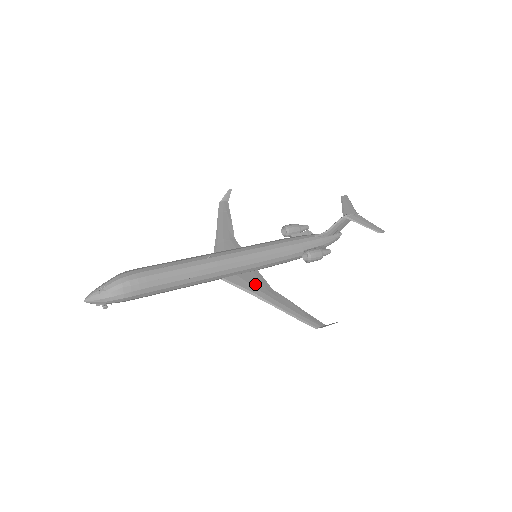
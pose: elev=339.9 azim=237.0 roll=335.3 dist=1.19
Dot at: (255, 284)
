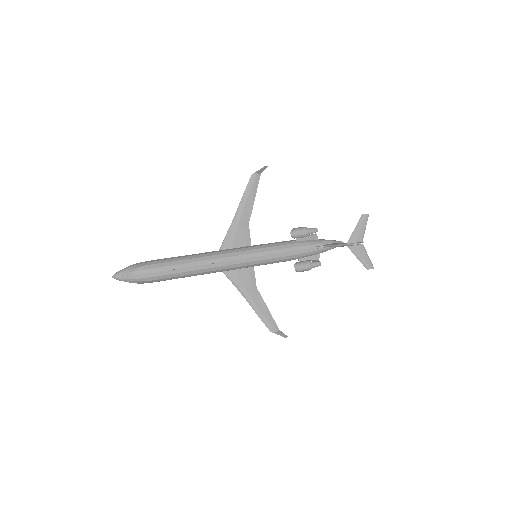
Dot at: (245, 281)
